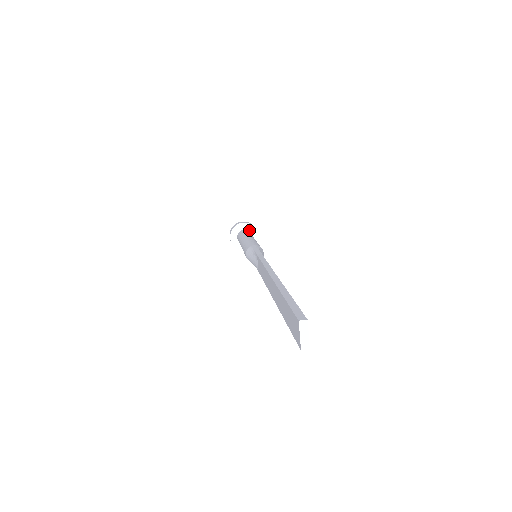
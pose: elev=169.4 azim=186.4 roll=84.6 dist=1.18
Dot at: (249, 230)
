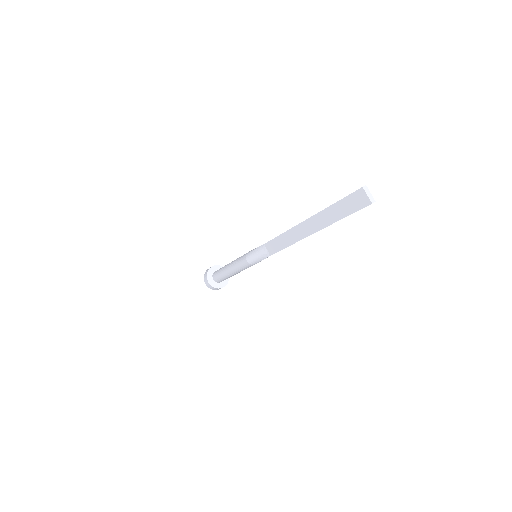
Dot at: occluded
